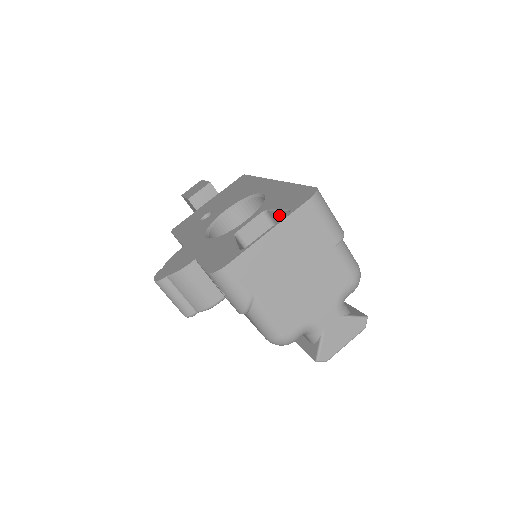
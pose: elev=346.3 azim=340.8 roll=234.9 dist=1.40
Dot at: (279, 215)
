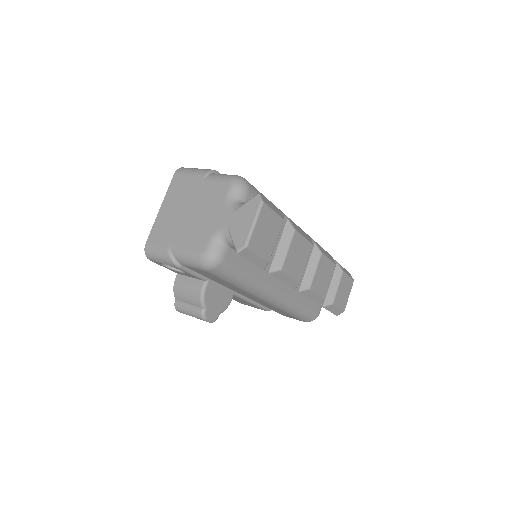
Dot at: occluded
